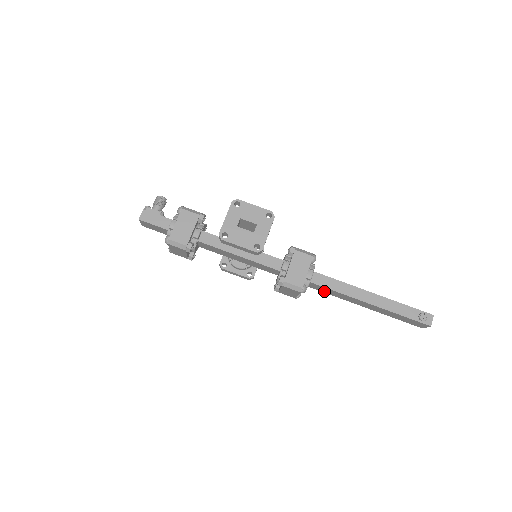
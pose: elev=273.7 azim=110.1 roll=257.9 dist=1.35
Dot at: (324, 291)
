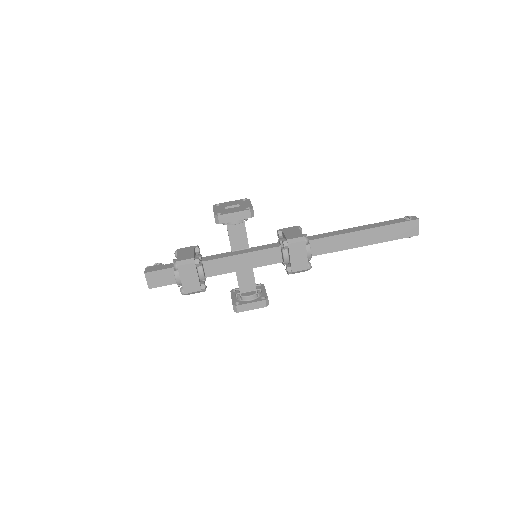
Dot at: (326, 250)
